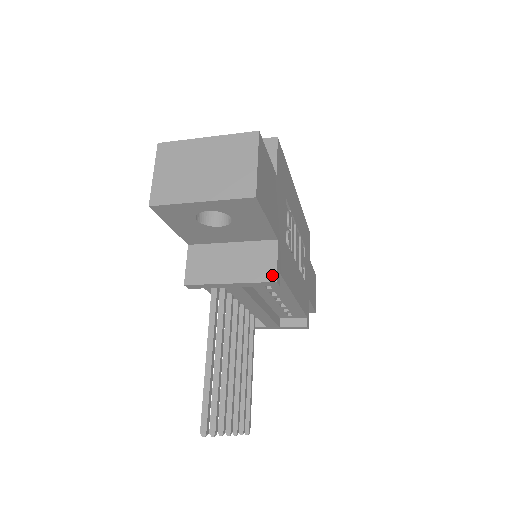
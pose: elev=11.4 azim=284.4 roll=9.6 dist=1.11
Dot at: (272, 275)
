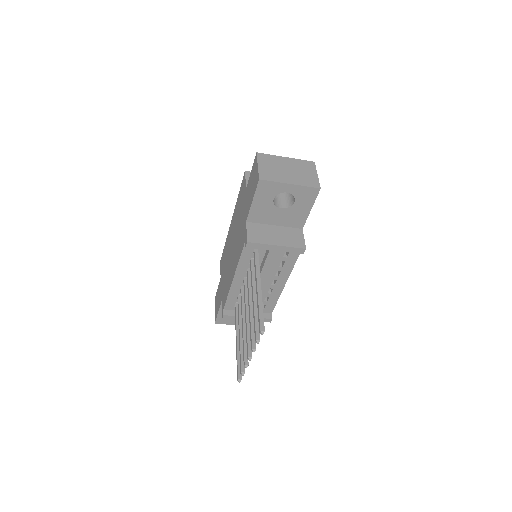
Dot at: (303, 245)
